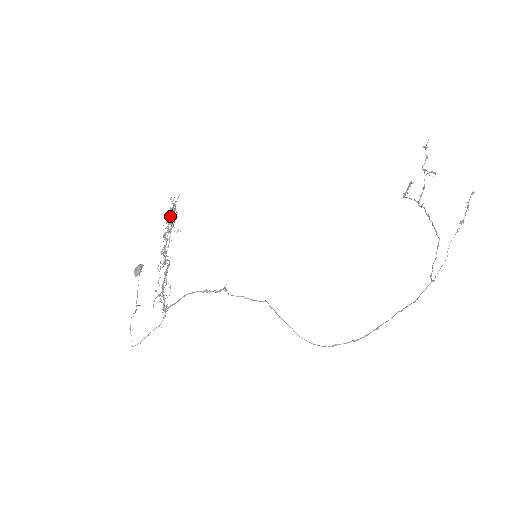
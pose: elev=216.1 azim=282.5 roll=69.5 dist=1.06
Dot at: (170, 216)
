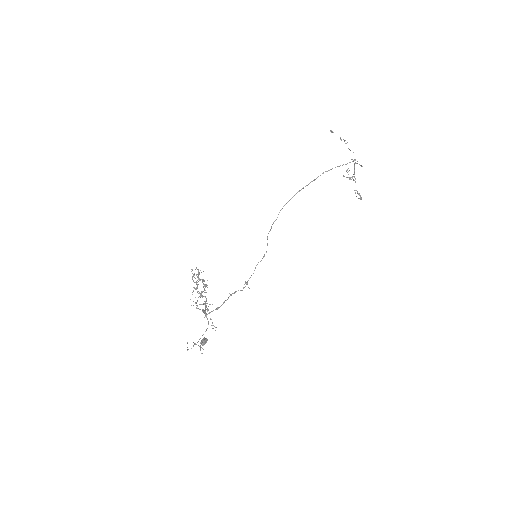
Dot at: (203, 284)
